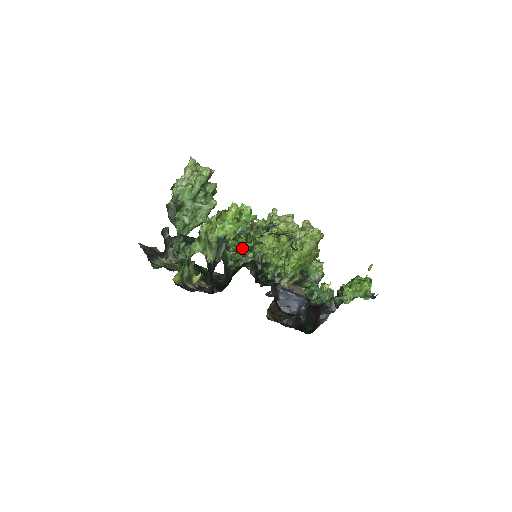
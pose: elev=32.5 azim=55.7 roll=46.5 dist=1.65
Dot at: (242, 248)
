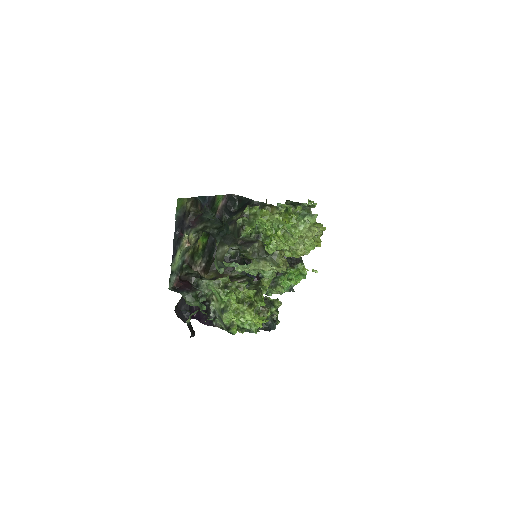
Dot at: occluded
